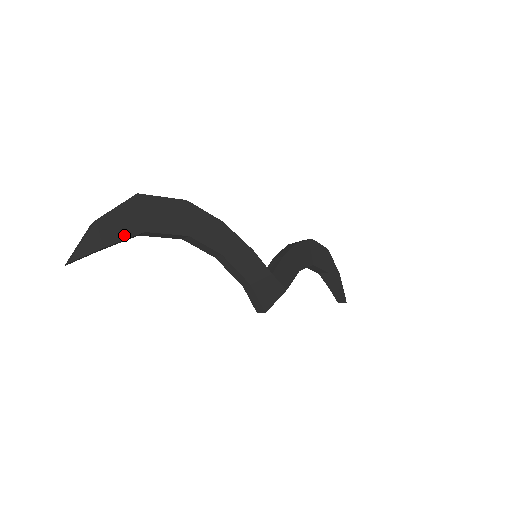
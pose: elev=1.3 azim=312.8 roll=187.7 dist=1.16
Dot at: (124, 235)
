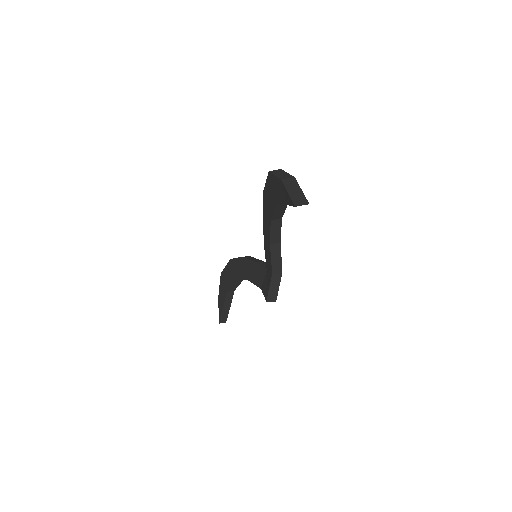
Dot at: occluded
